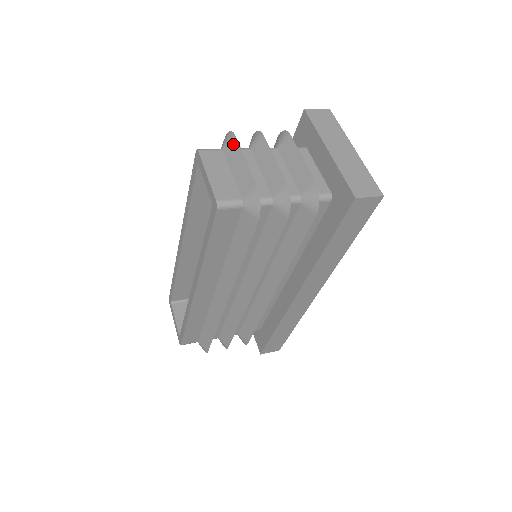
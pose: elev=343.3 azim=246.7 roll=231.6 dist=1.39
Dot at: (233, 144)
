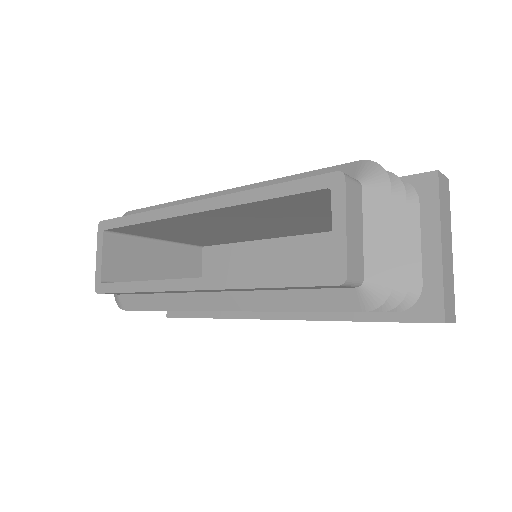
Dot at: (382, 193)
